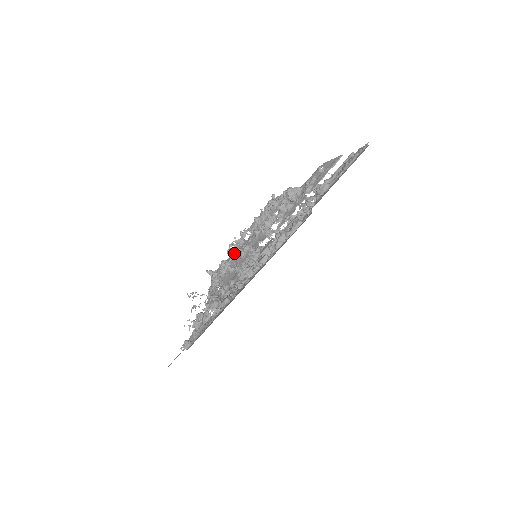
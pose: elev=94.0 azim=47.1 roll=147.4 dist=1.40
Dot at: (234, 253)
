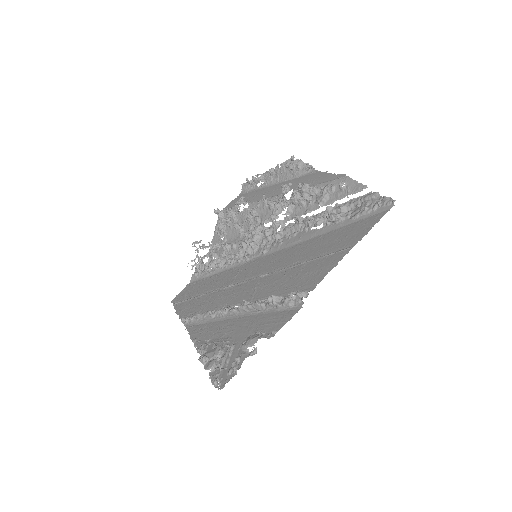
Dot at: (244, 191)
